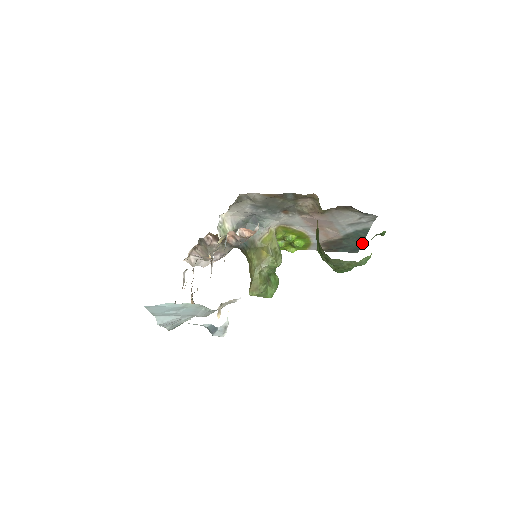
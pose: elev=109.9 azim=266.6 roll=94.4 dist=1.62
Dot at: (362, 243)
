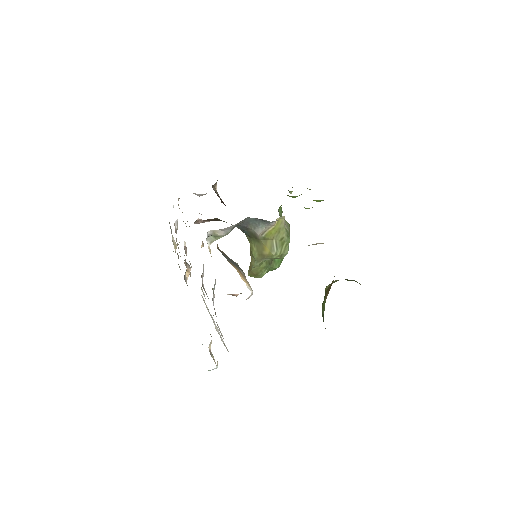
Dot at: occluded
